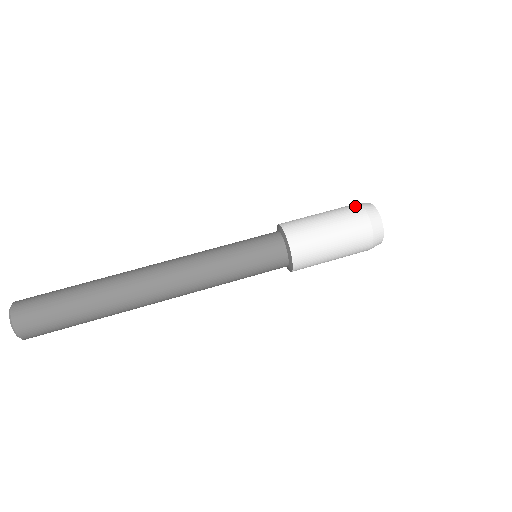
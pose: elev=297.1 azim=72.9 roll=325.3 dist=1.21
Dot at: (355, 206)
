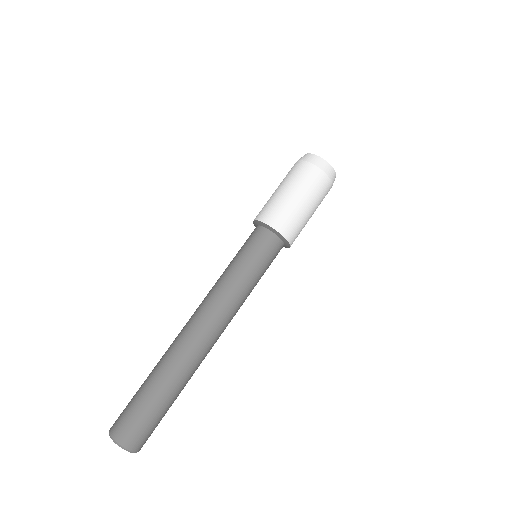
Dot at: occluded
